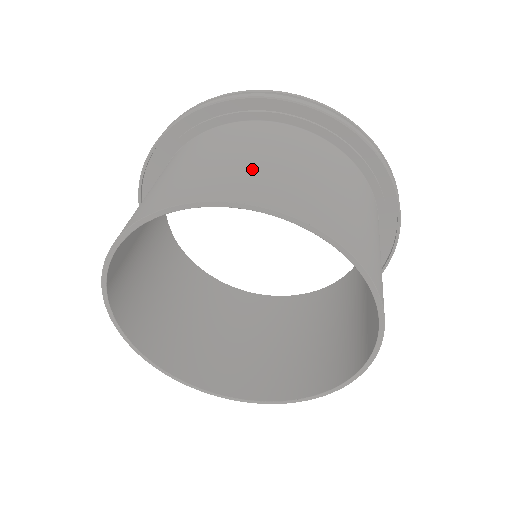
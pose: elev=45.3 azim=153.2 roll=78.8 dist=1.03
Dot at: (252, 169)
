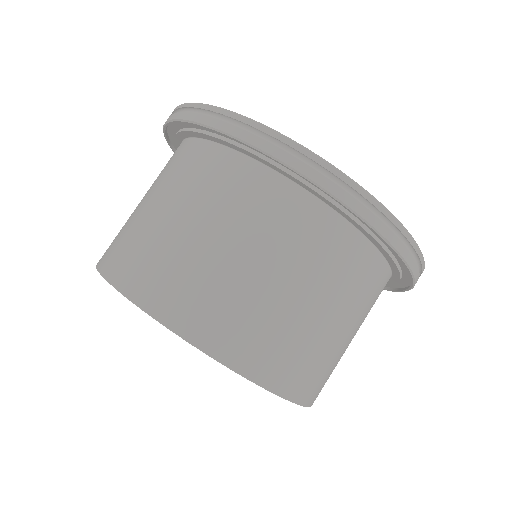
Dot at: (178, 255)
